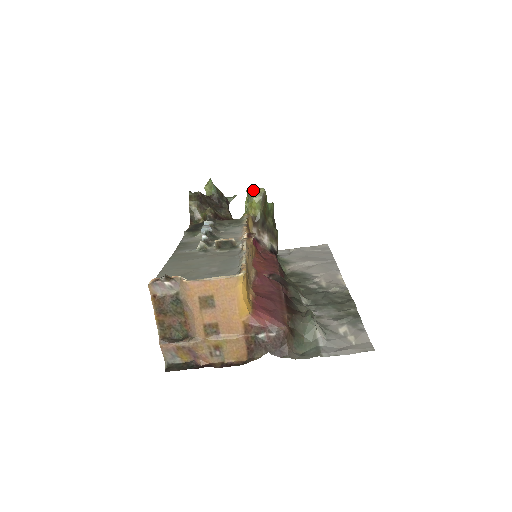
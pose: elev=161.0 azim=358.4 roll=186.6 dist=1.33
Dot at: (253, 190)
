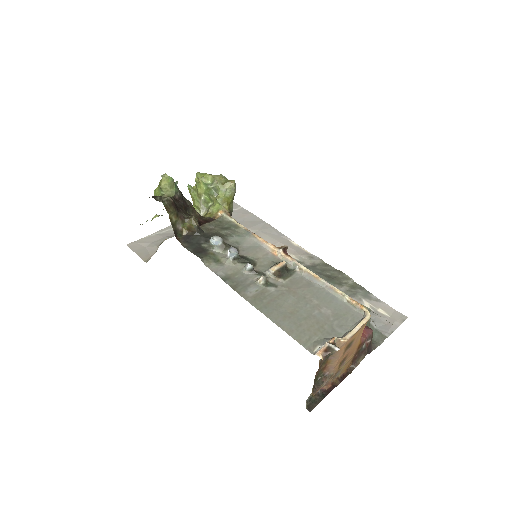
Dot at: (219, 181)
